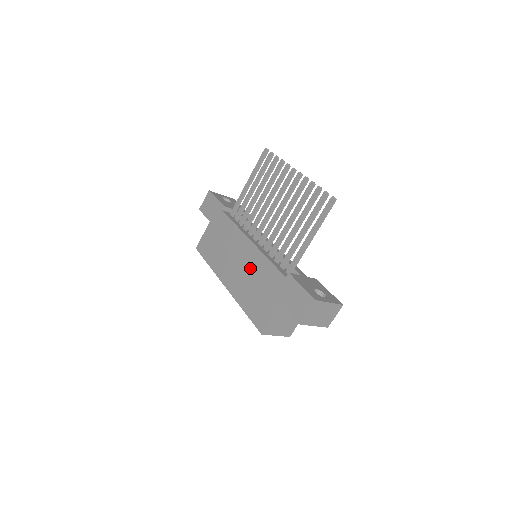
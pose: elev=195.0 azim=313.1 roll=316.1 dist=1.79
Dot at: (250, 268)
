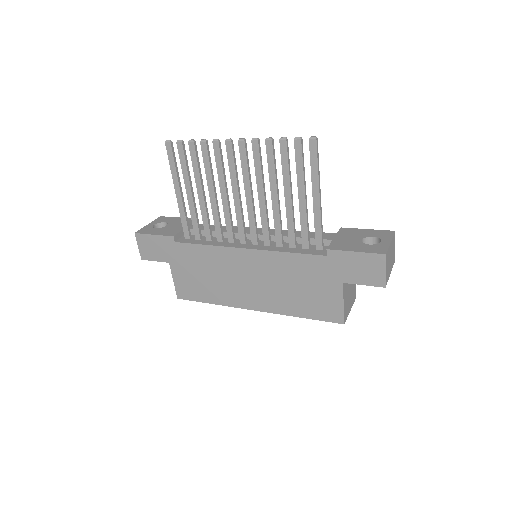
Dot at: (270, 275)
